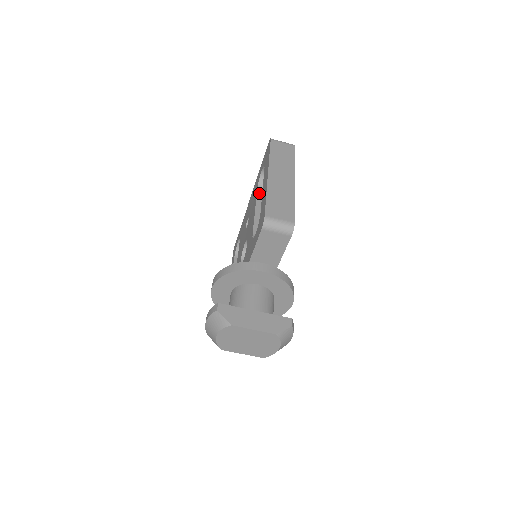
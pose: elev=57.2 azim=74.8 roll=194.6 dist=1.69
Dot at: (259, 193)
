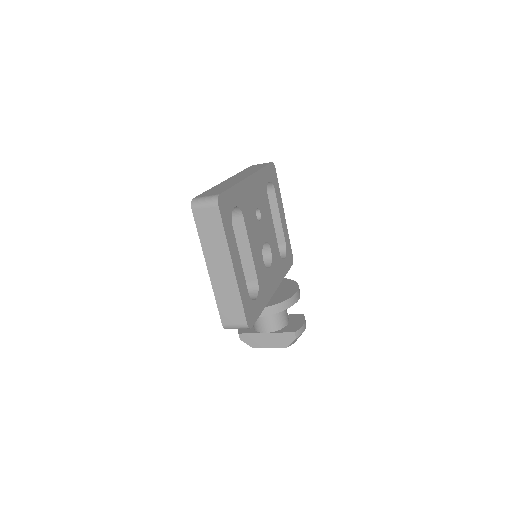
Dot at: occluded
